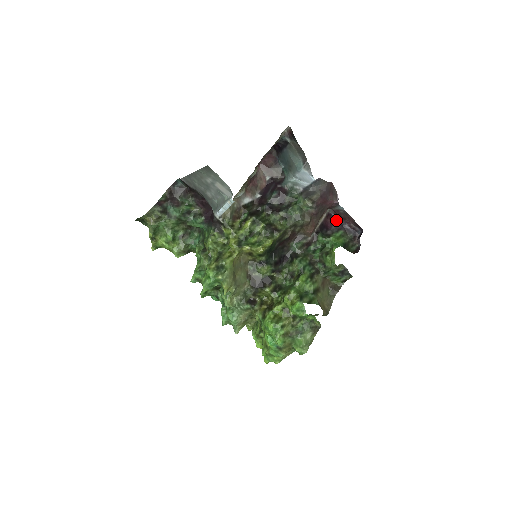
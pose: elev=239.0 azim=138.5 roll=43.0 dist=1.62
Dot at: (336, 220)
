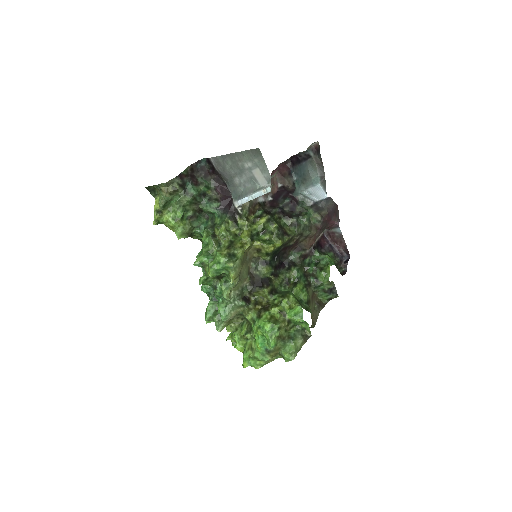
Dot at: (328, 242)
